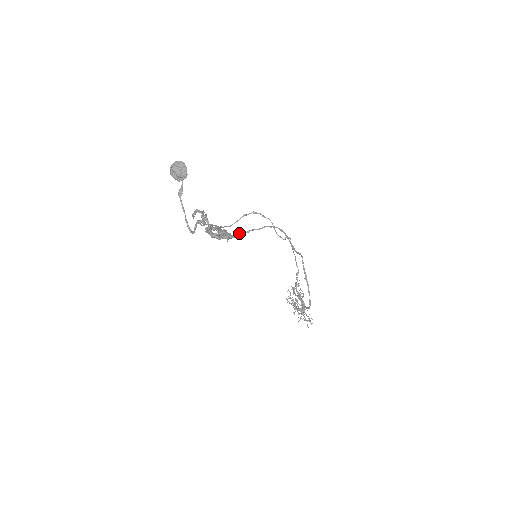
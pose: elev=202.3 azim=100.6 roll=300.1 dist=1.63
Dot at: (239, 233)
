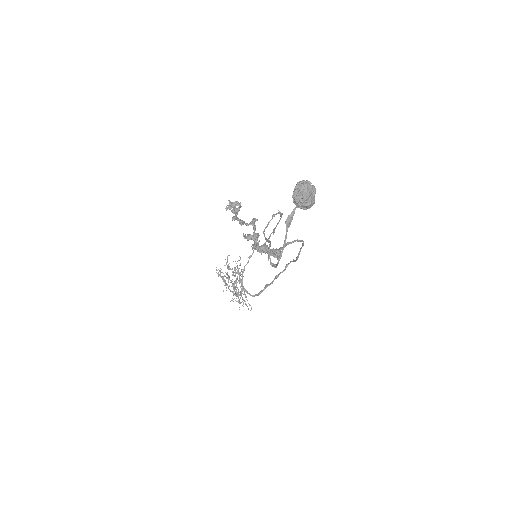
Dot at: occluded
